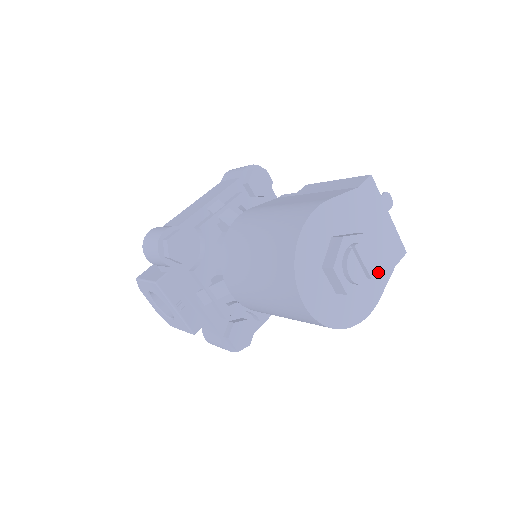
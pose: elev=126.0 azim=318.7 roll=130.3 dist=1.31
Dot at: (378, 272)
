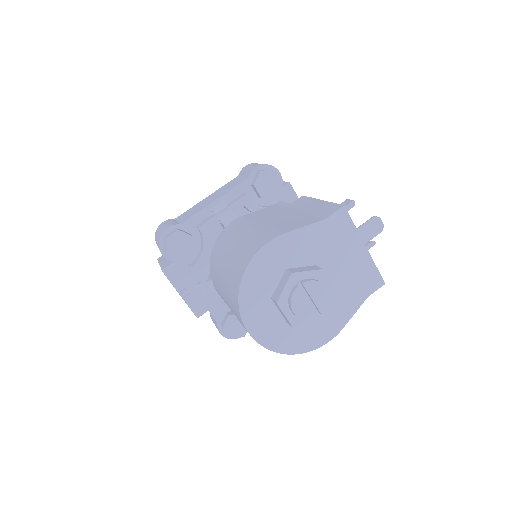
Dot at: (343, 303)
